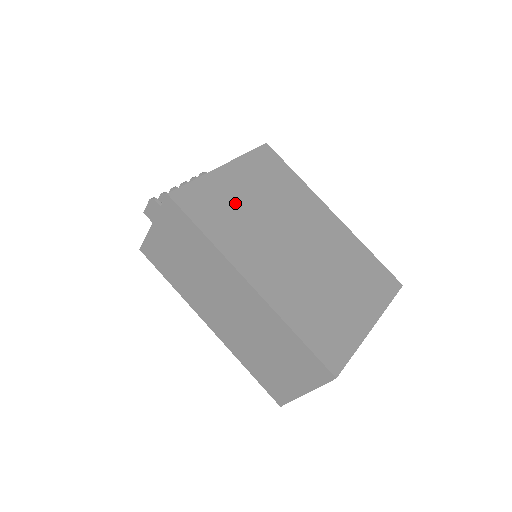
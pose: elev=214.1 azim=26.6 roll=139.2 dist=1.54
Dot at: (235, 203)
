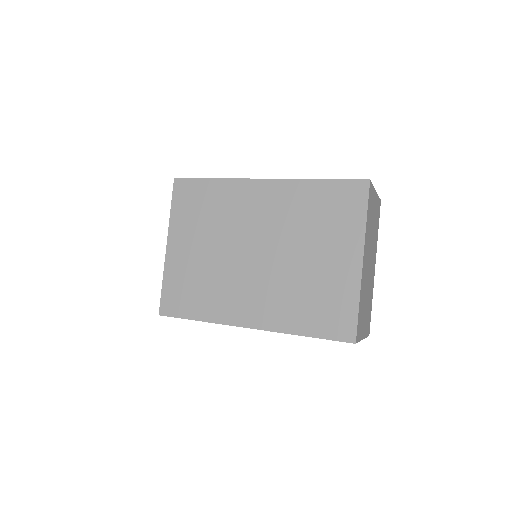
Dot at: (195, 270)
